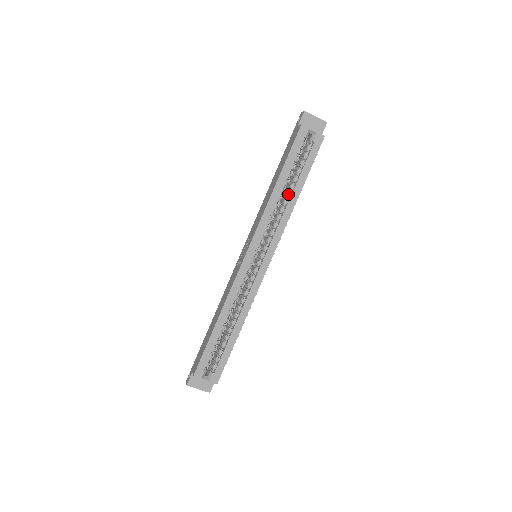
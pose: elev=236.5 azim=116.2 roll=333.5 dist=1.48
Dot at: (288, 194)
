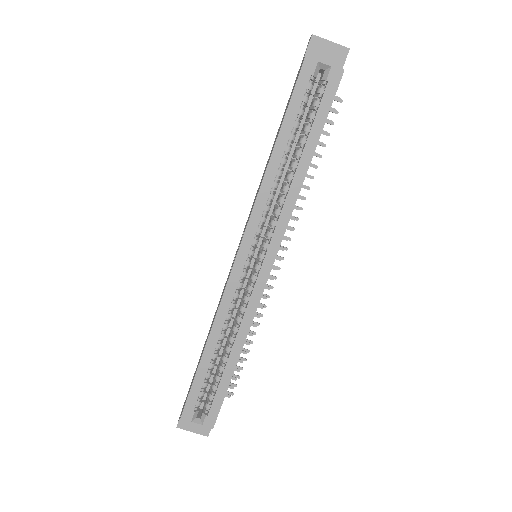
Dot at: (293, 165)
